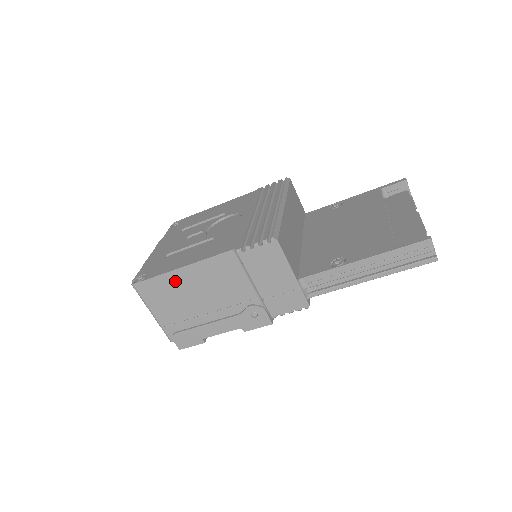
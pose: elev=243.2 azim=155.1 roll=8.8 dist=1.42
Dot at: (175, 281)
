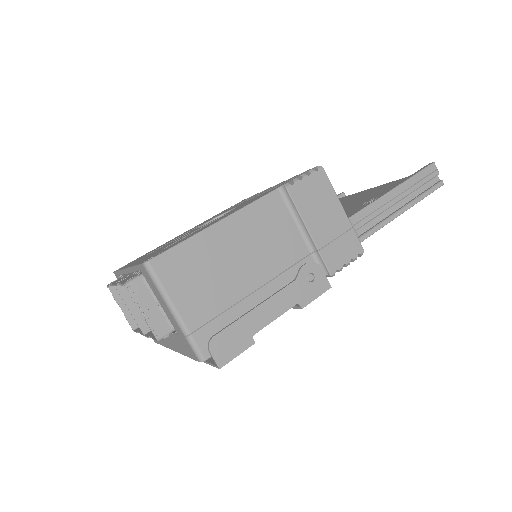
Dot at: (210, 244)
